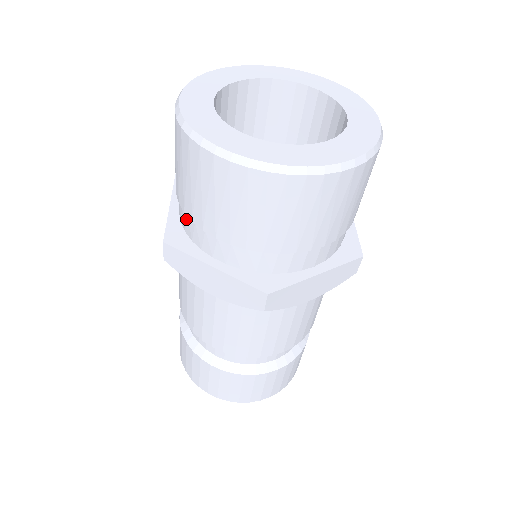
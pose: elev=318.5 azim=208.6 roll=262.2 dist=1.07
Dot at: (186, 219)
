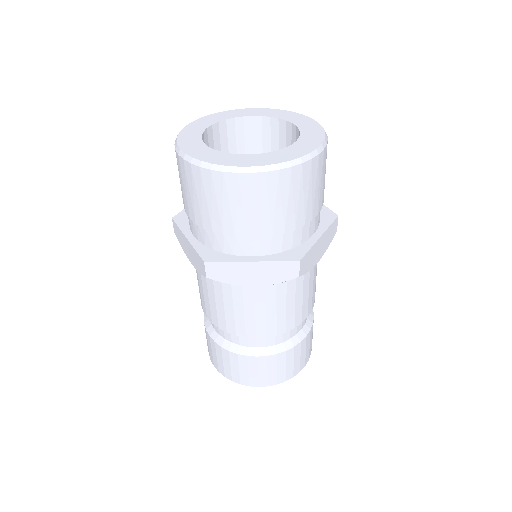
Dot at: (213, 238)
